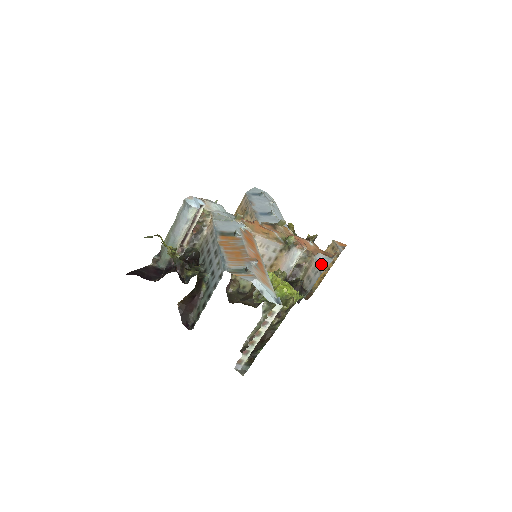
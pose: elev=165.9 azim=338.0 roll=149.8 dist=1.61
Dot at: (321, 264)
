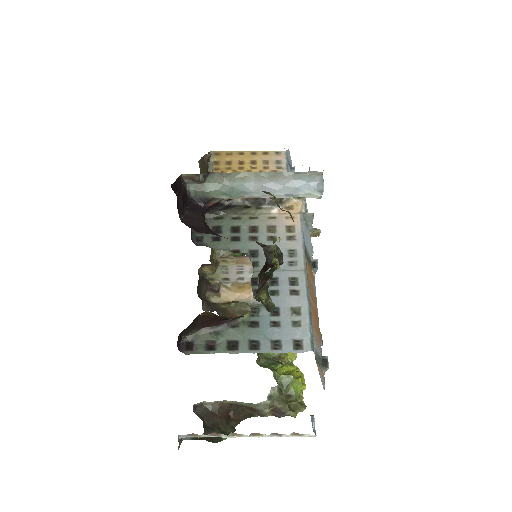
Dot at: occluded
